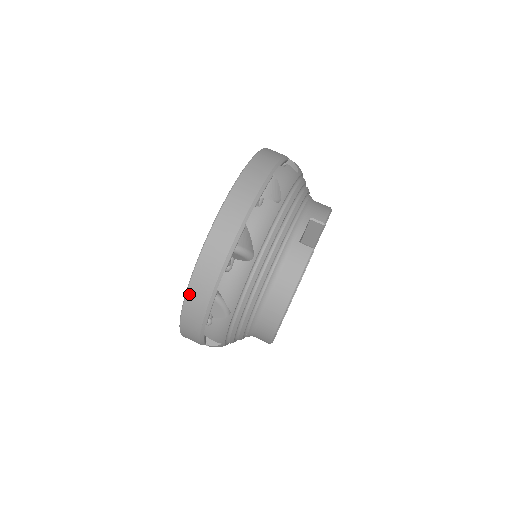
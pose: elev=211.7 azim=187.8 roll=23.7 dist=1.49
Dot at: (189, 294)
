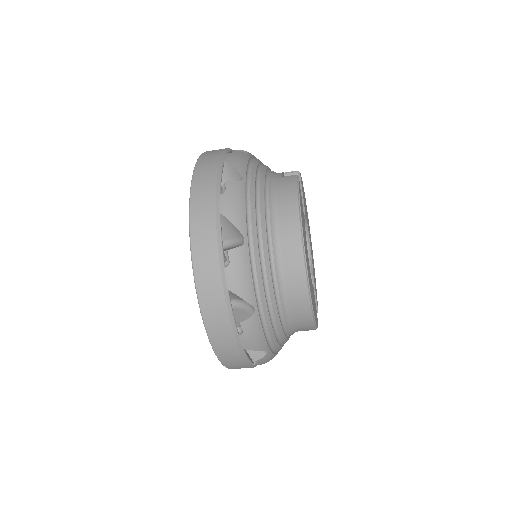
Dot at: (193, 235)
